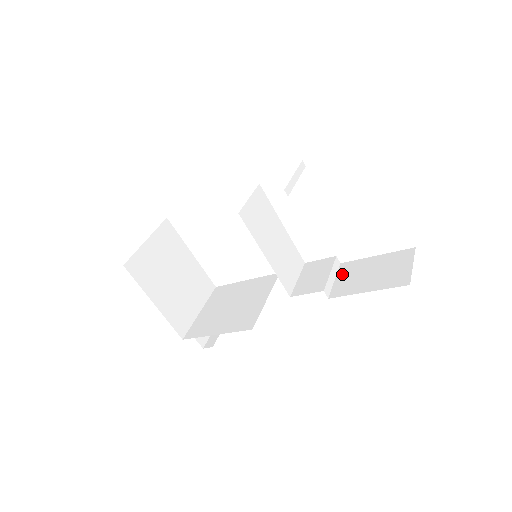
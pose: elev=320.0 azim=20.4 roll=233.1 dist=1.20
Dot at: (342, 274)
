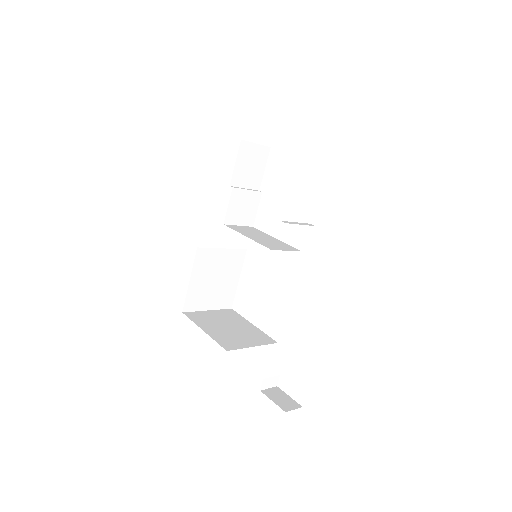
Dot at: occluded
